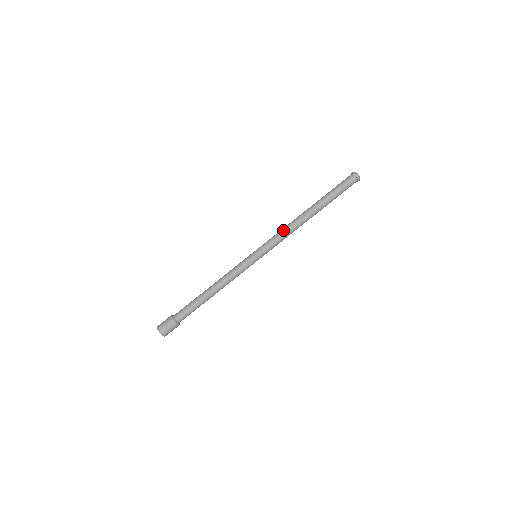
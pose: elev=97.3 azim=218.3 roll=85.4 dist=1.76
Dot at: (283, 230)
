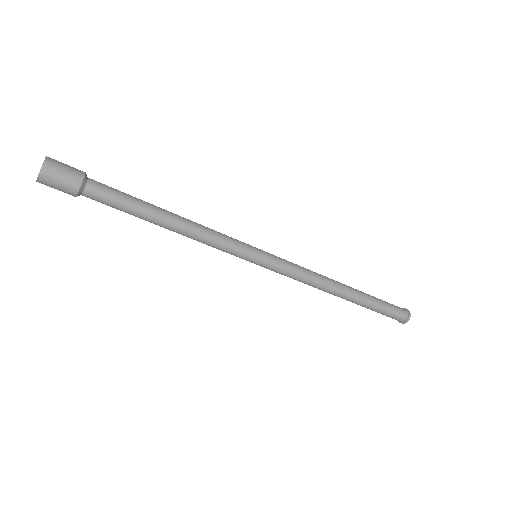
Dot at: occluded
